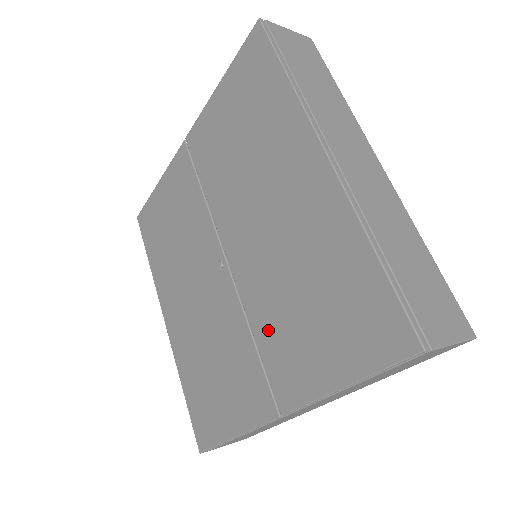
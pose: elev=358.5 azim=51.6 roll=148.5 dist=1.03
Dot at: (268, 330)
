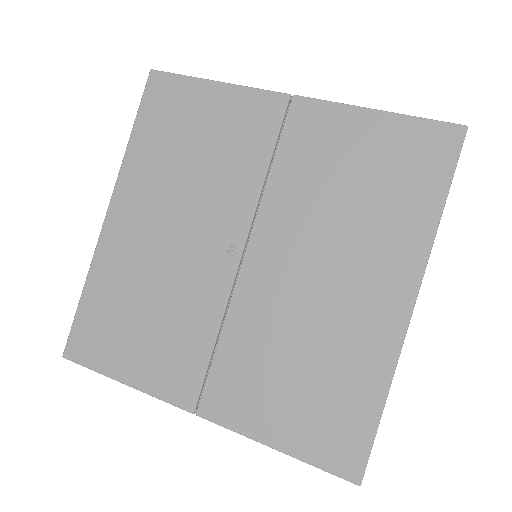
Dot at: (239, 351)
